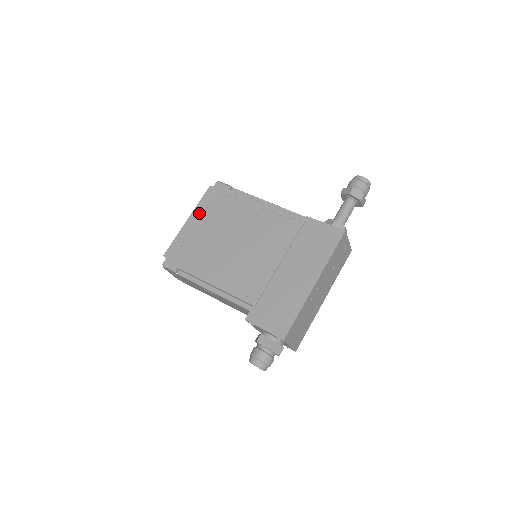
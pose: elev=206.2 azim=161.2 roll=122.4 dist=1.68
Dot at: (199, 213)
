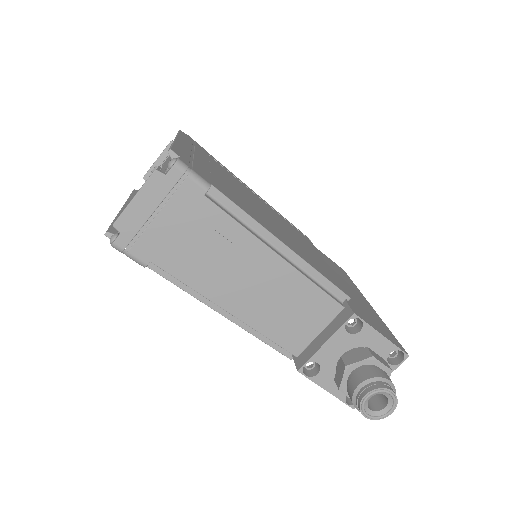
Dot at: (190, 145)
